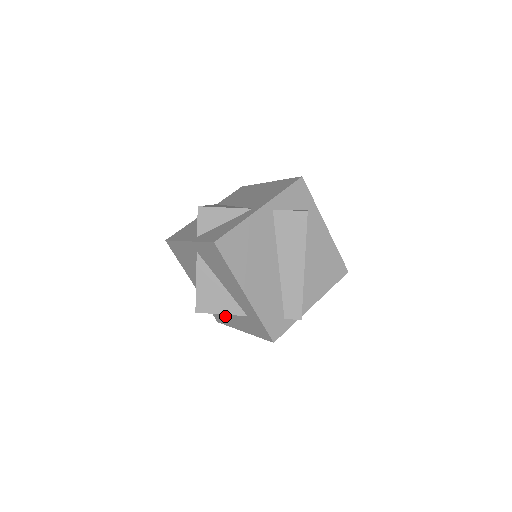
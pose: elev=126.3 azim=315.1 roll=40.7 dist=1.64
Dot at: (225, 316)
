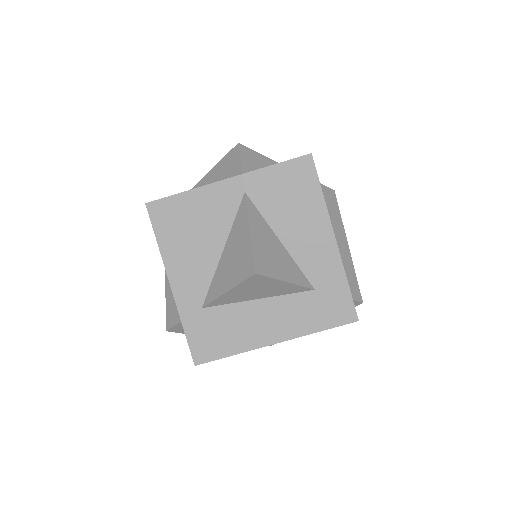
Dot at: (237, 329)
